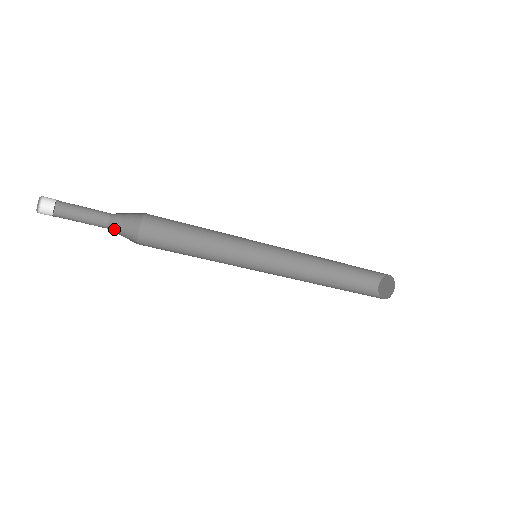
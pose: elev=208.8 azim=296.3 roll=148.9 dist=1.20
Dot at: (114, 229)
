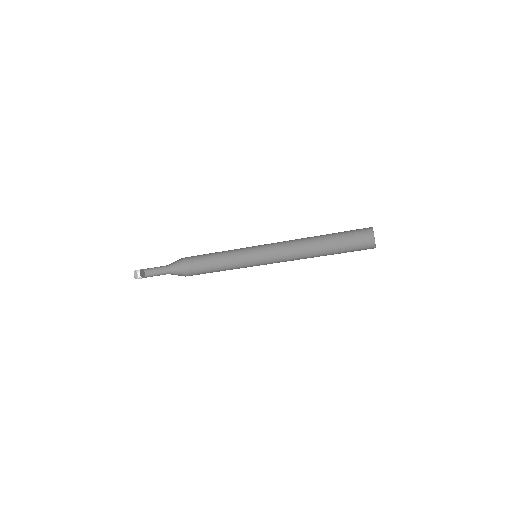
Dot at: (174, 270)
